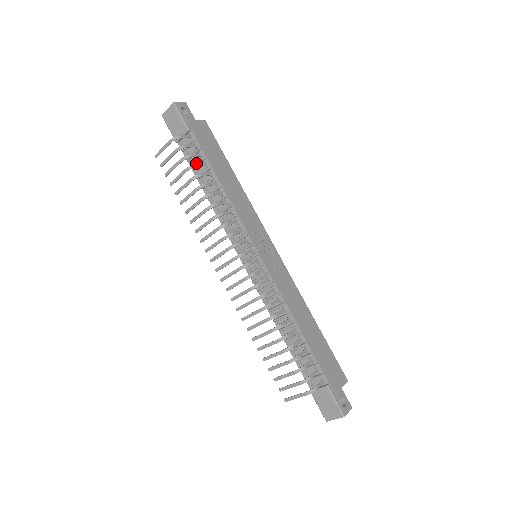
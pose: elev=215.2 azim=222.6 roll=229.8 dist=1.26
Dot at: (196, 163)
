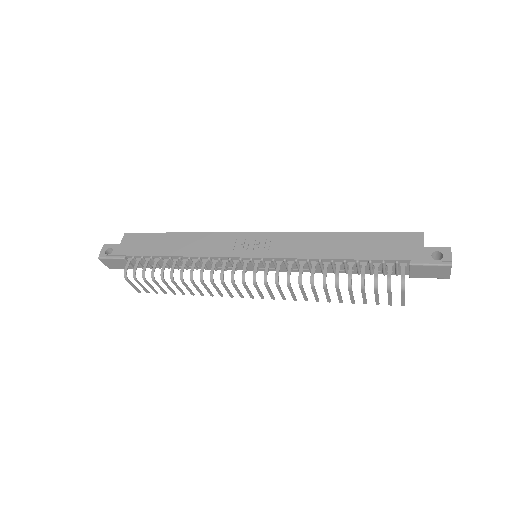
Dot at: occluded
